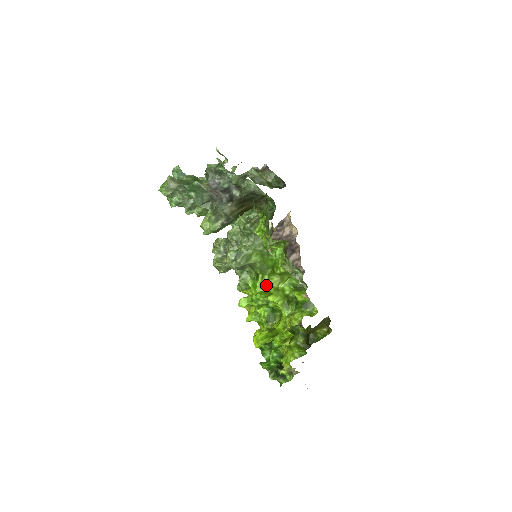
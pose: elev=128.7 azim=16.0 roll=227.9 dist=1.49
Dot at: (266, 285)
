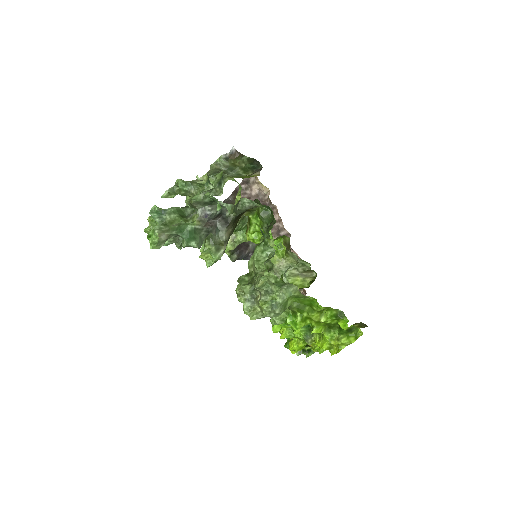
Dot at: (306, 320)
